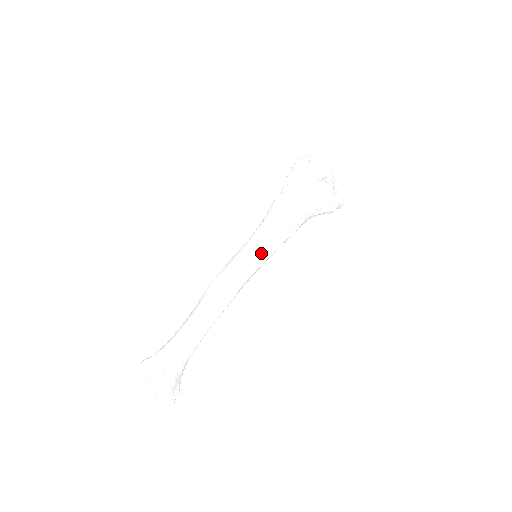
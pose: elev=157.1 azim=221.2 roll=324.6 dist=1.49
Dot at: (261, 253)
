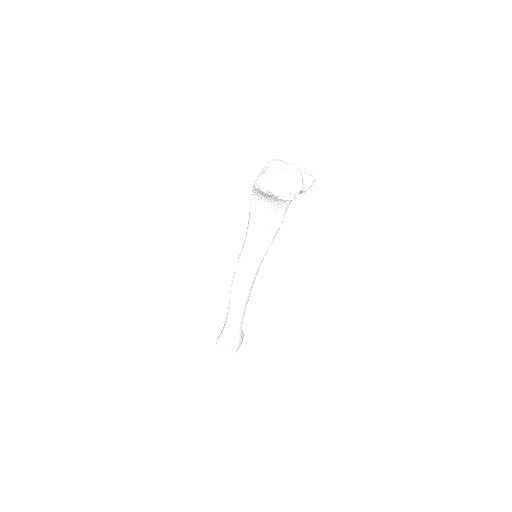
Dot at: (260, 258)
